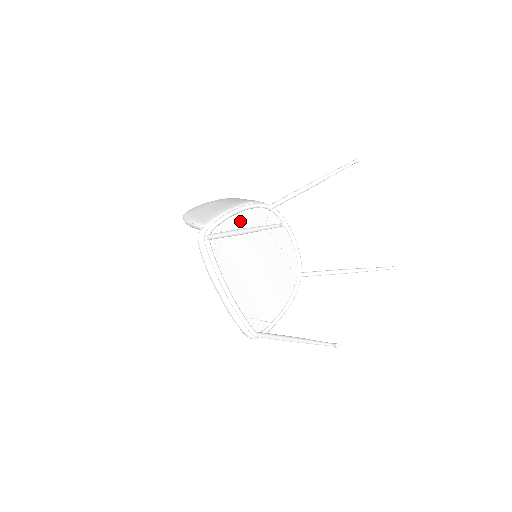
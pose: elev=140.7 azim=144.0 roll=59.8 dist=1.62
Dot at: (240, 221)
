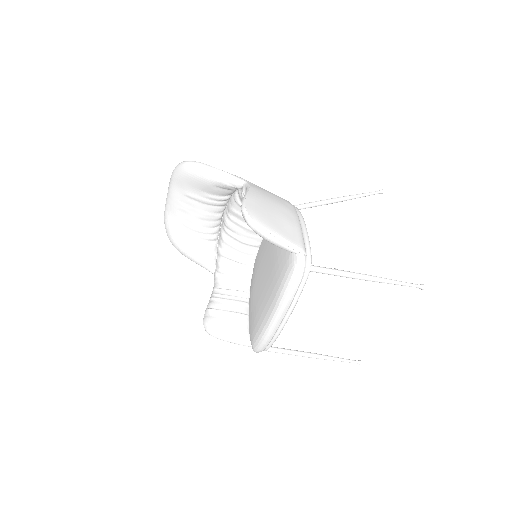
Dot at: occluded
